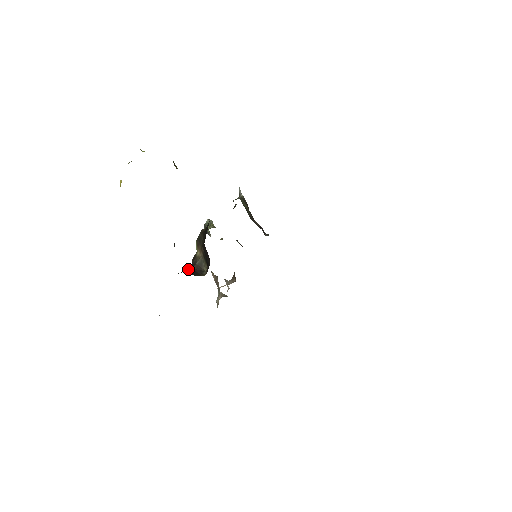
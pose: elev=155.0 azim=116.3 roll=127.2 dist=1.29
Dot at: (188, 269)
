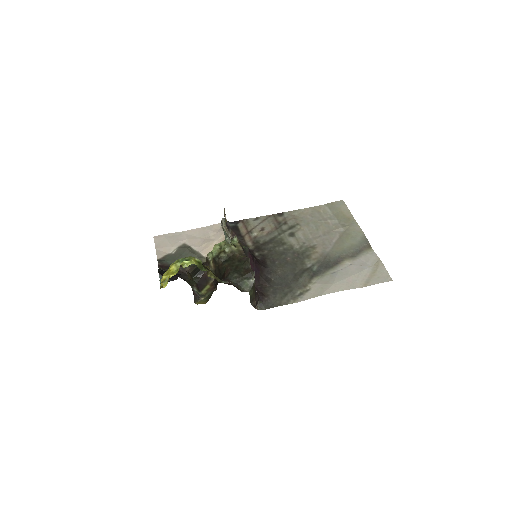
Dot at: occluded
